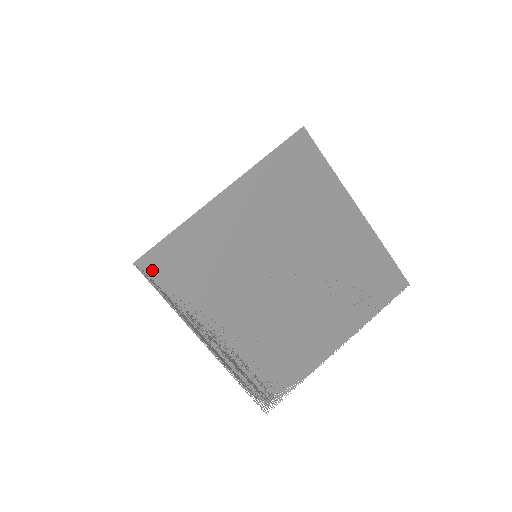
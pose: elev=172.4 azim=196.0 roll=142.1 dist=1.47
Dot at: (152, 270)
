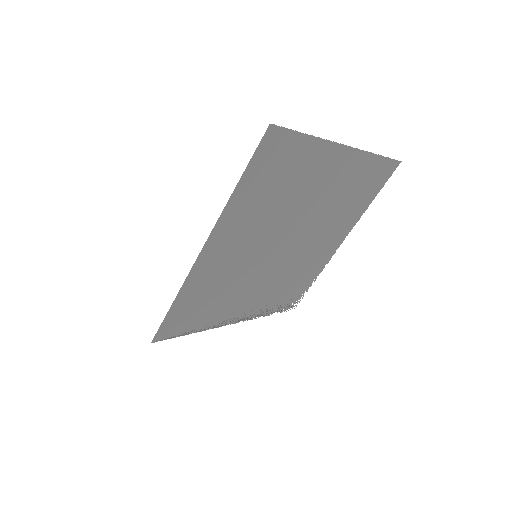
Dot at: (170, 333)
